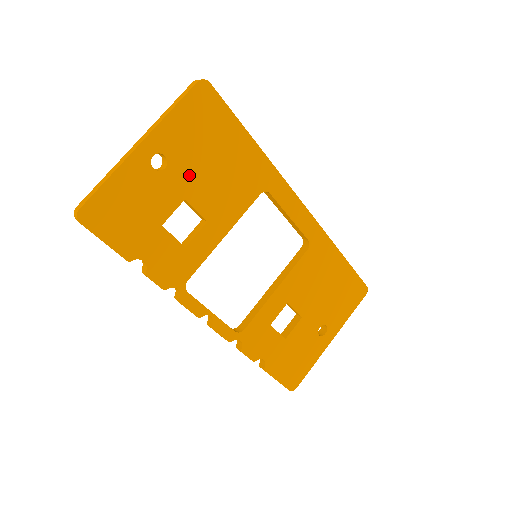
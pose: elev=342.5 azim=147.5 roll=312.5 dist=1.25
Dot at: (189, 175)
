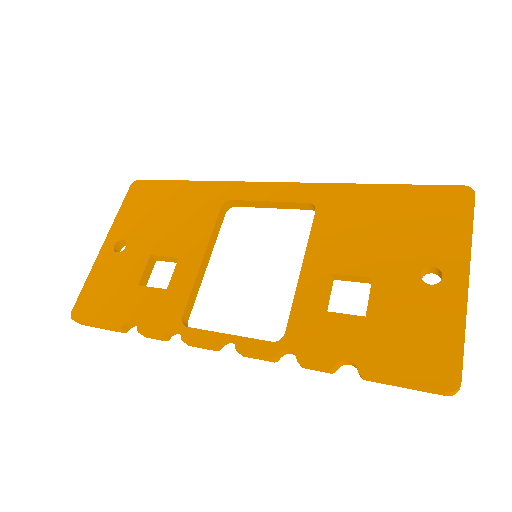
Dot at: (147, 238)
